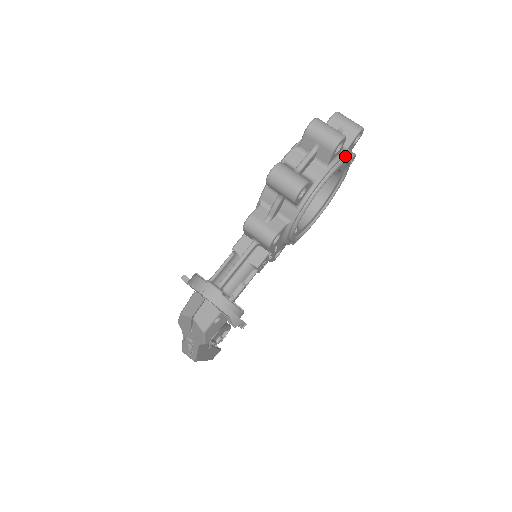
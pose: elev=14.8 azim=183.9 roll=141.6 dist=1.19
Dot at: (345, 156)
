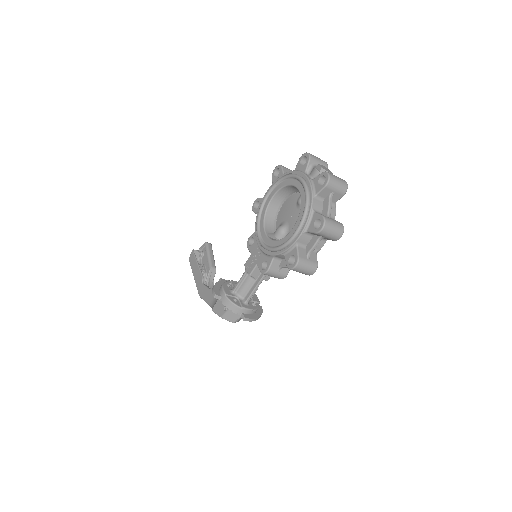
Dot at: (334, 214)
